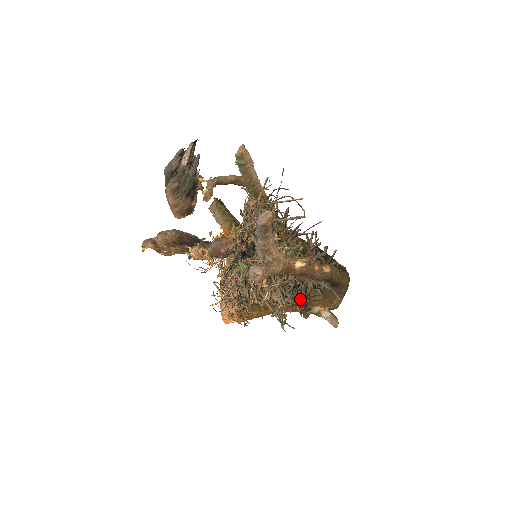
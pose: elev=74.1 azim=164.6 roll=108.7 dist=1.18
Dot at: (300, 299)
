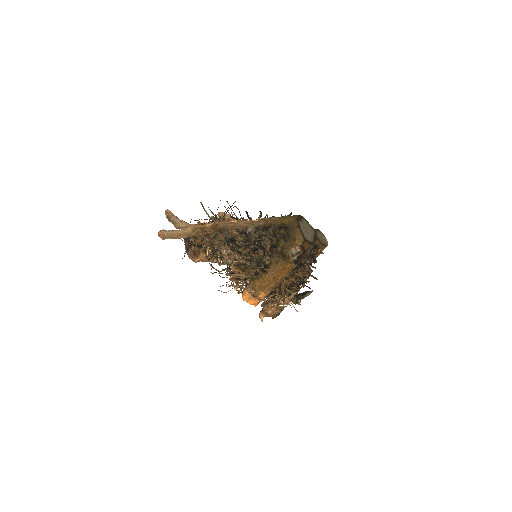
Dot at: (266, 252)
